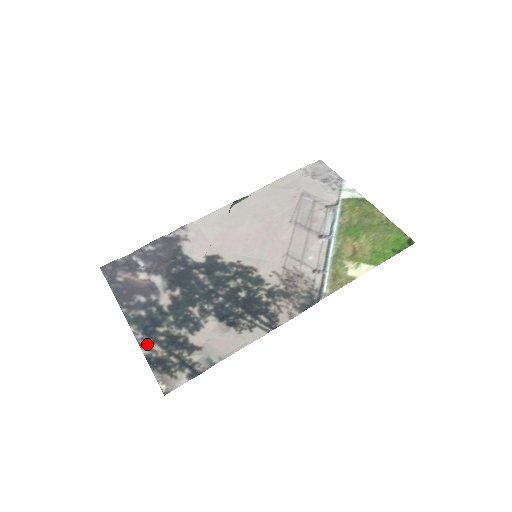
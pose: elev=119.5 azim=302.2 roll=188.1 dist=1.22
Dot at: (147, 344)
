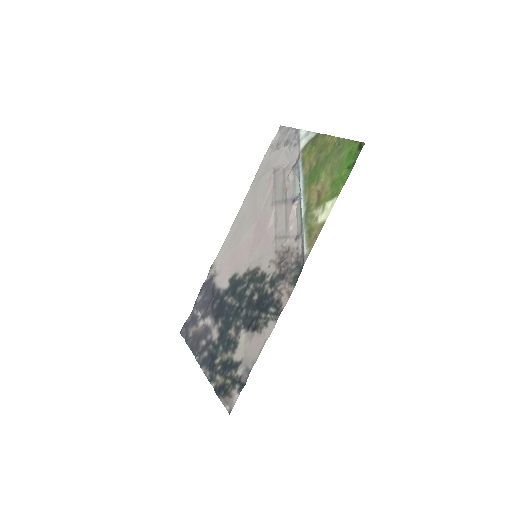
Dot at: (213, 378)
